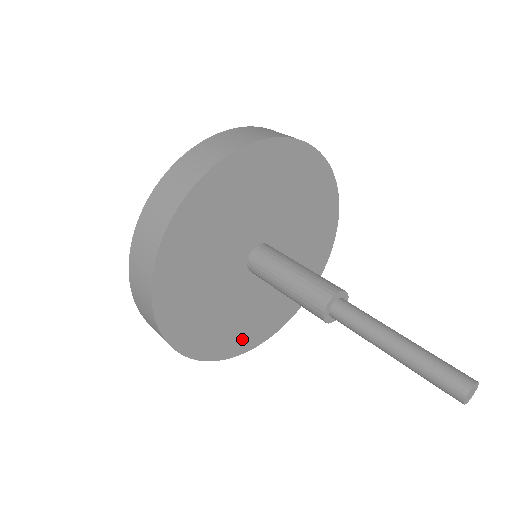
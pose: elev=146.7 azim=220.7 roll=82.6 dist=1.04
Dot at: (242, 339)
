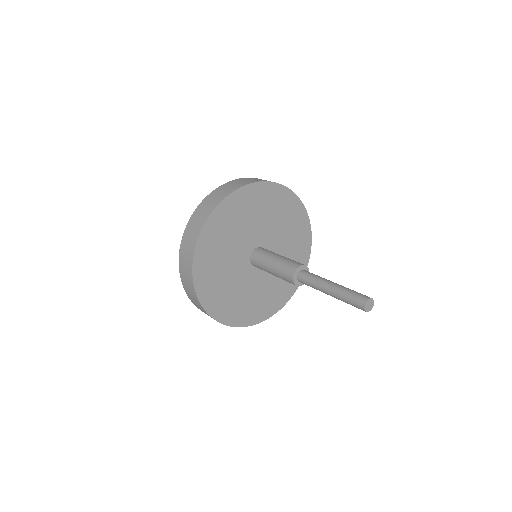
Dot at: (229, 312)
